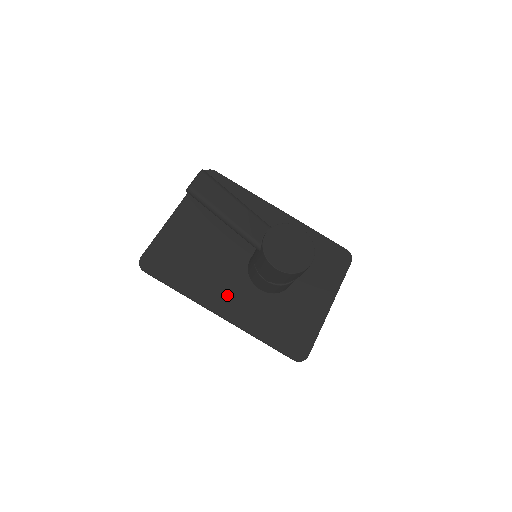
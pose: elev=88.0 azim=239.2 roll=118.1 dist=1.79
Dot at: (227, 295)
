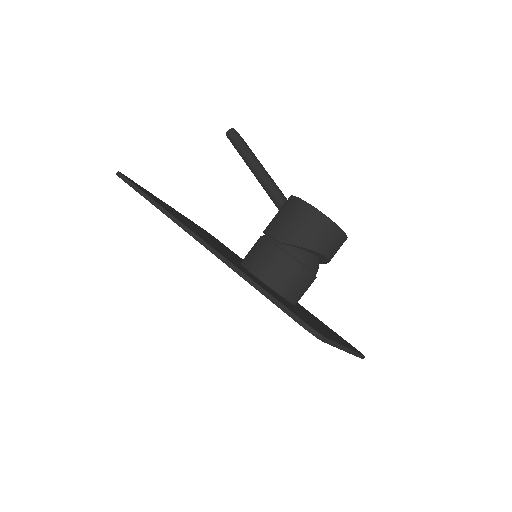
Dot at: (212, 244)
